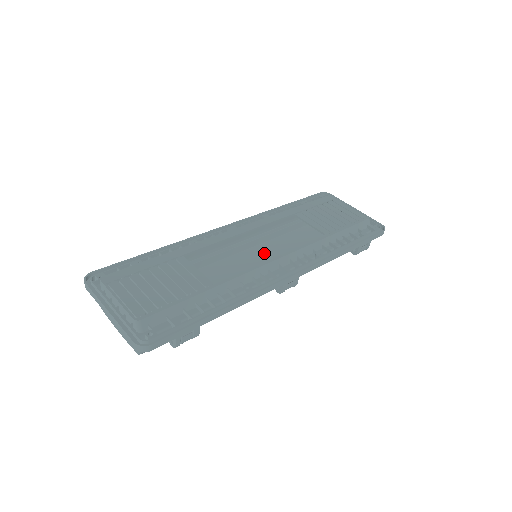
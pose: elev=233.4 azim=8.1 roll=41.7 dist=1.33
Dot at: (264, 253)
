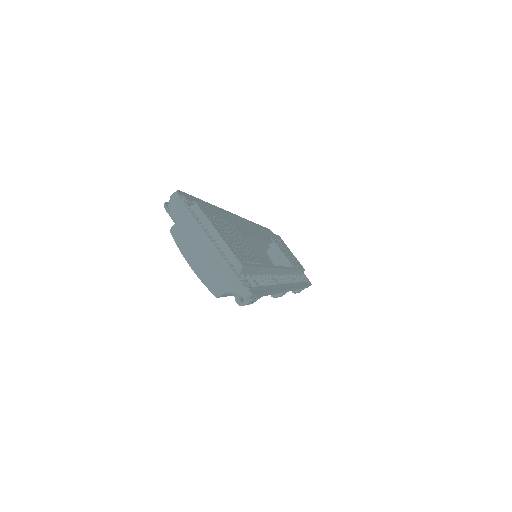
Dot at: occluded
